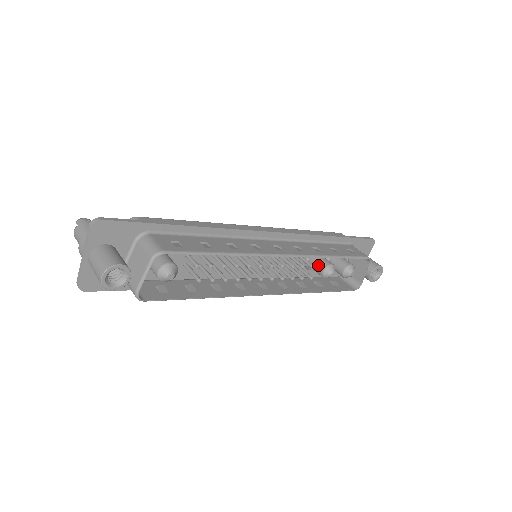
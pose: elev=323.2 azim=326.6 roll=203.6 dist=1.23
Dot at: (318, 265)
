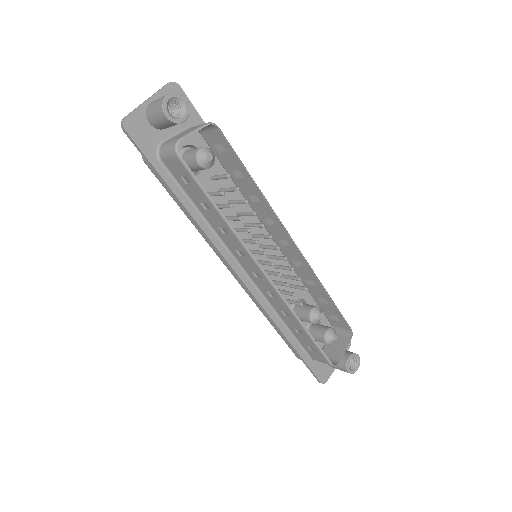
Dot at: (306, 306)
